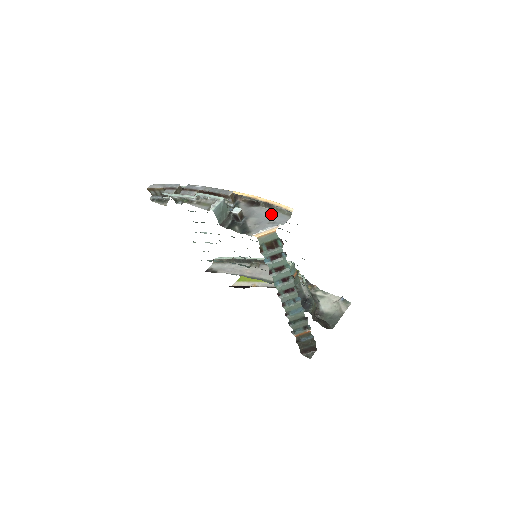
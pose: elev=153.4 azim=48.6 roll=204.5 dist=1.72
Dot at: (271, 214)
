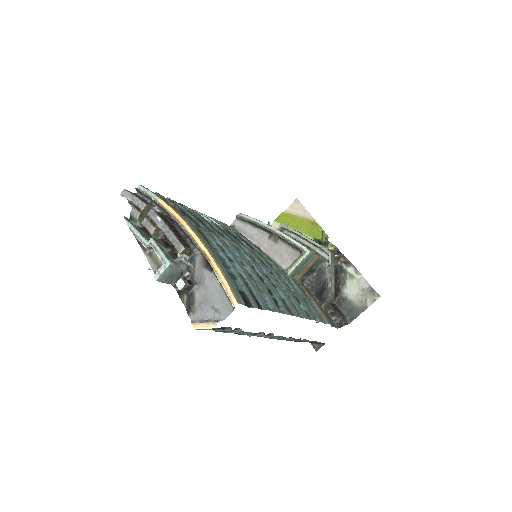
Dot at: (218, 294)
